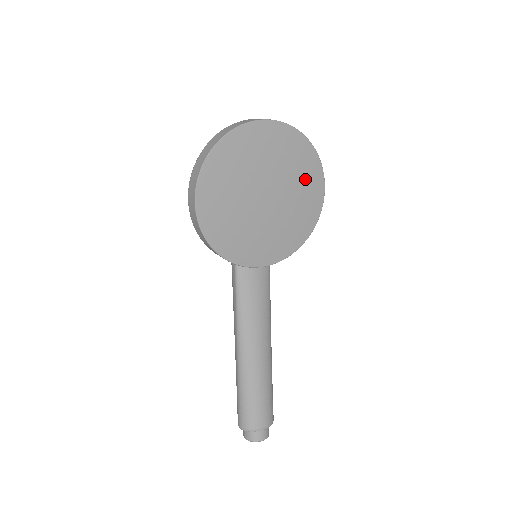
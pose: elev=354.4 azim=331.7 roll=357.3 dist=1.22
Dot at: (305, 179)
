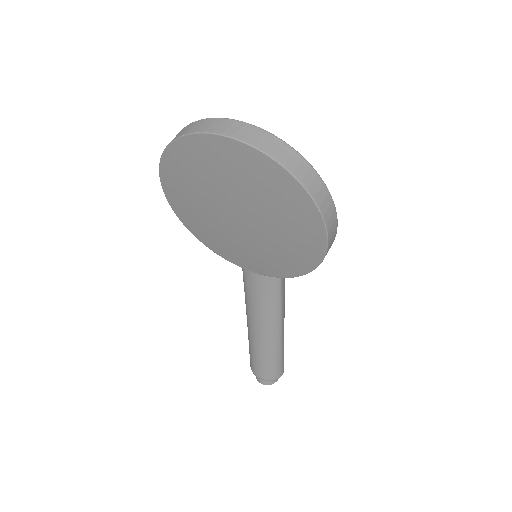
Dot at: (290, 216)
